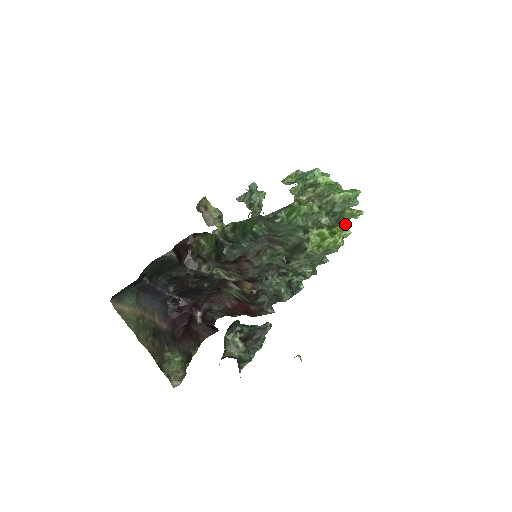
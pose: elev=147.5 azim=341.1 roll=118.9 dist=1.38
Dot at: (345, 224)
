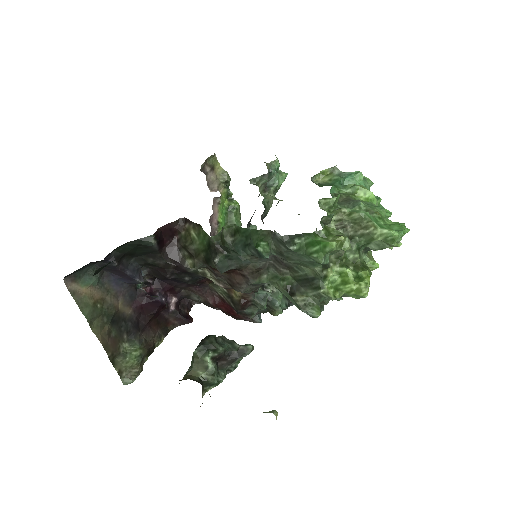
Dot at: occluded
